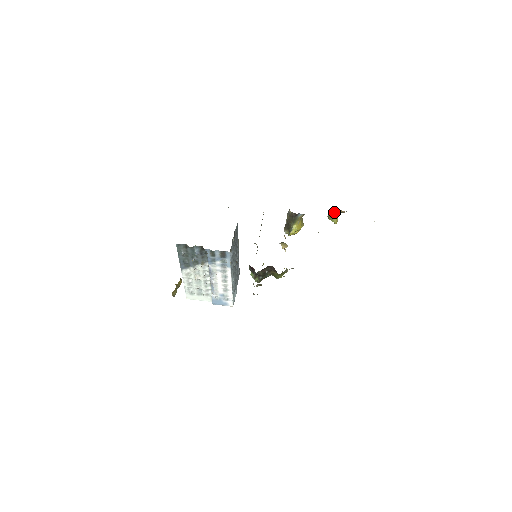
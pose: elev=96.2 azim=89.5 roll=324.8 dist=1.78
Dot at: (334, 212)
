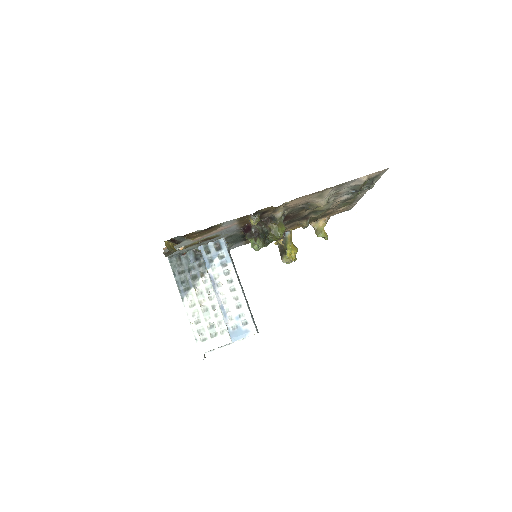
Dot at: (318, 226)
